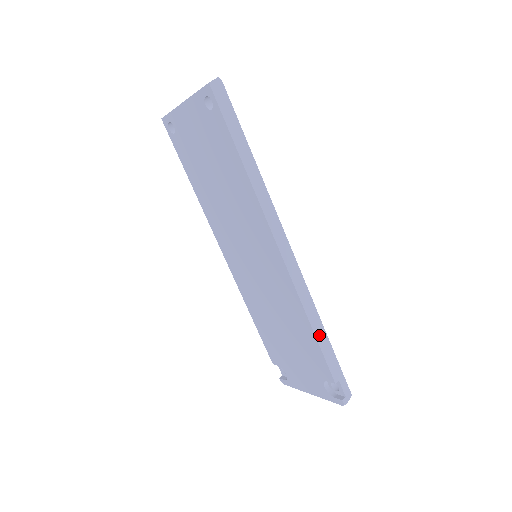
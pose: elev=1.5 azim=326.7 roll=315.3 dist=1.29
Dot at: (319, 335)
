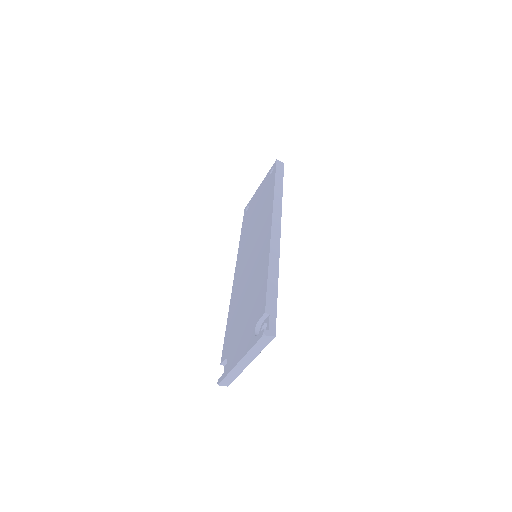
Dot at: (271, 277)
